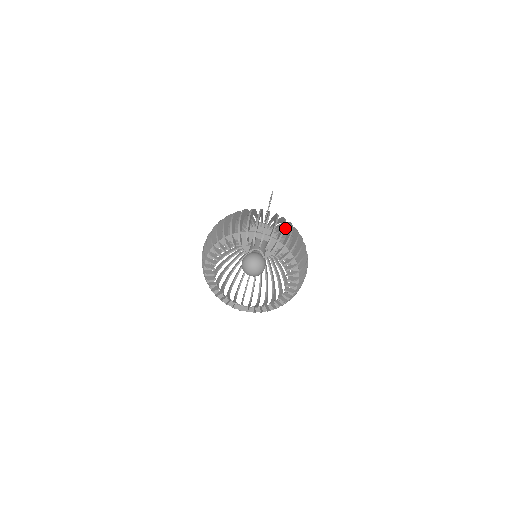
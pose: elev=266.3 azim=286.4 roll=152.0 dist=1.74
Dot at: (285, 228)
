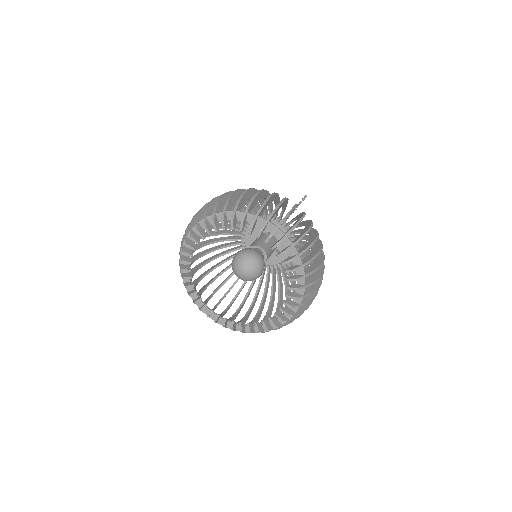
Dot at: (295, 217)
